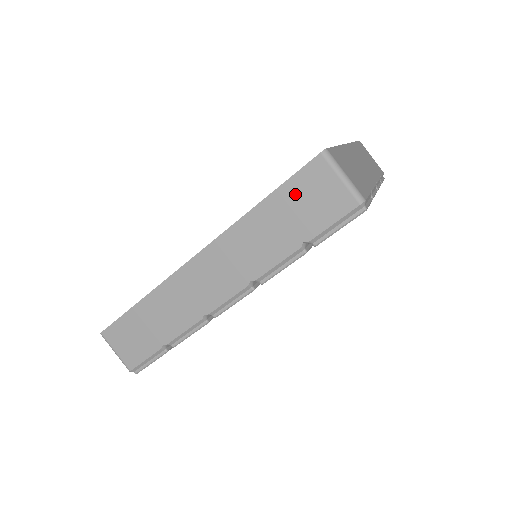
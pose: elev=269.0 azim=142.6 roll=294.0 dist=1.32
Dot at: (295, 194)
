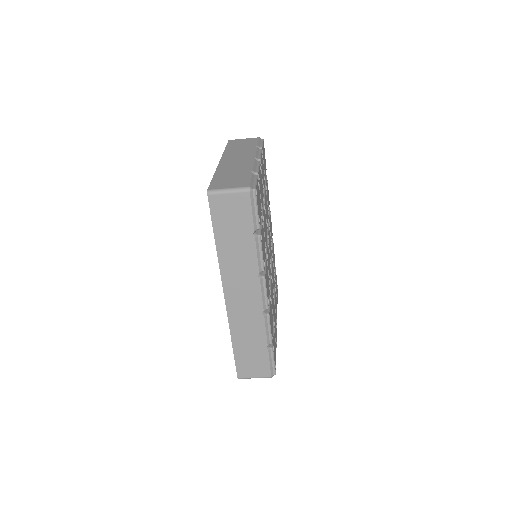
Dot at: (222, 222)
